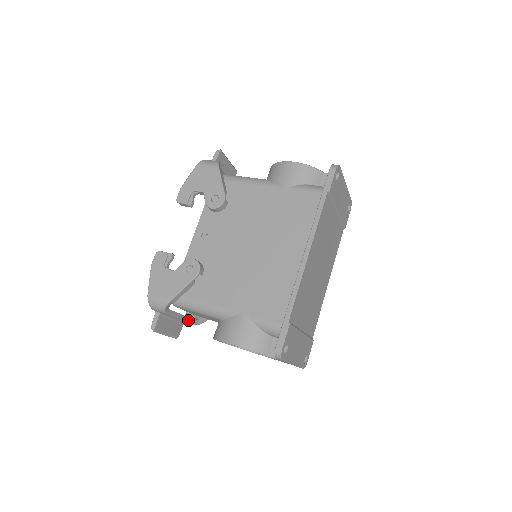
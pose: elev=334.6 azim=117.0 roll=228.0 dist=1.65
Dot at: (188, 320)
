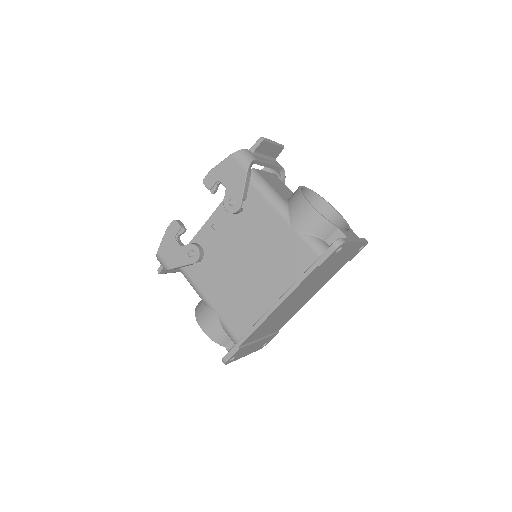
Dot at: occluded
